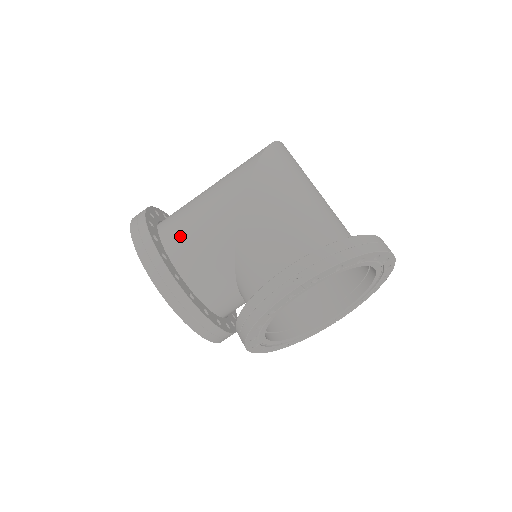
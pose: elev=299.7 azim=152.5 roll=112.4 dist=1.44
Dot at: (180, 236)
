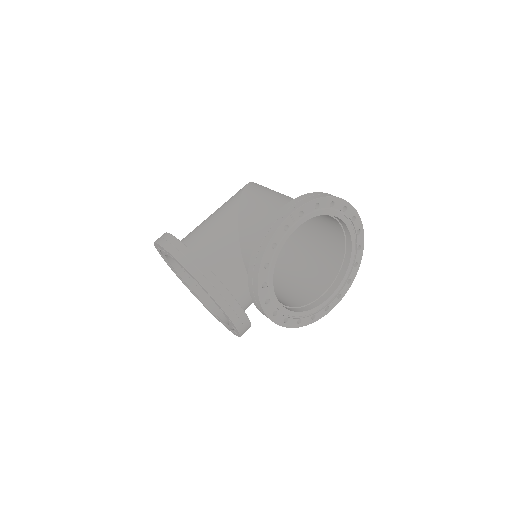
Dot at: (194, 237)
